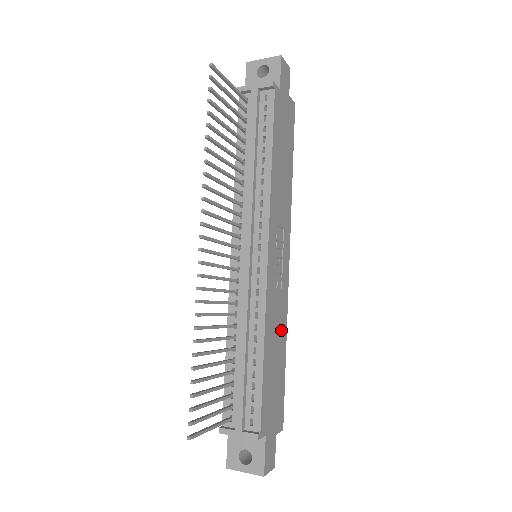
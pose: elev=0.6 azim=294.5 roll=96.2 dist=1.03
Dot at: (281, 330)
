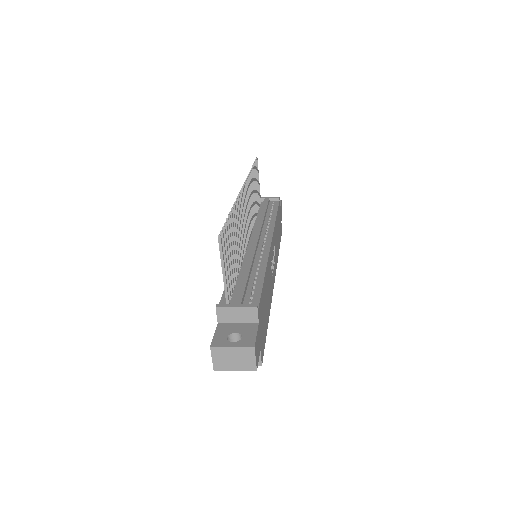
Dot at: (269, 299)
